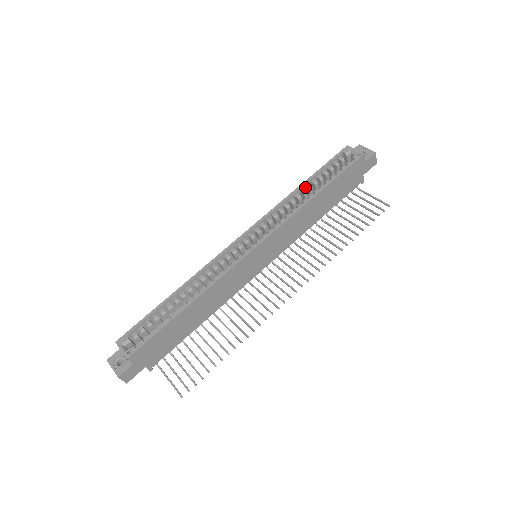
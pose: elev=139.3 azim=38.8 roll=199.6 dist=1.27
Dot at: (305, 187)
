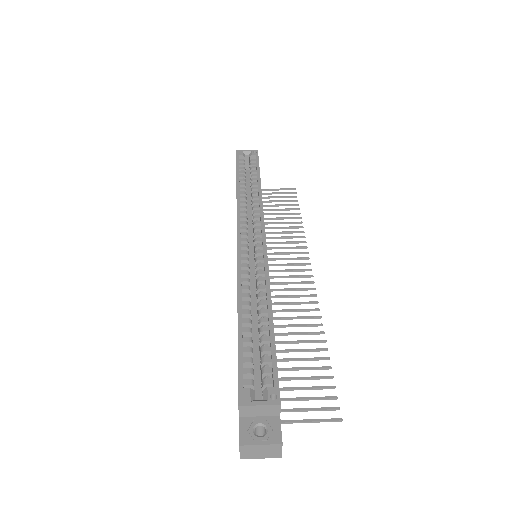
Dot at: occluded
